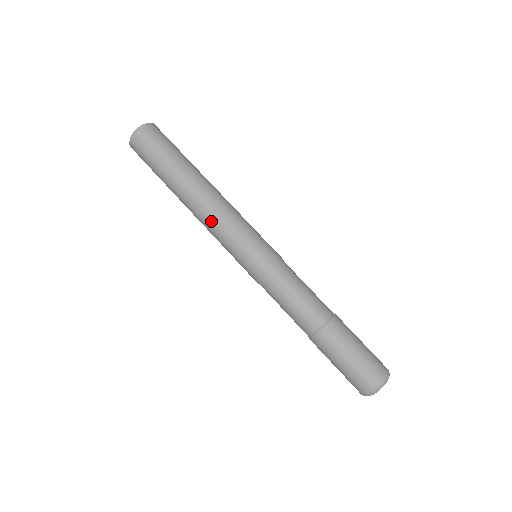
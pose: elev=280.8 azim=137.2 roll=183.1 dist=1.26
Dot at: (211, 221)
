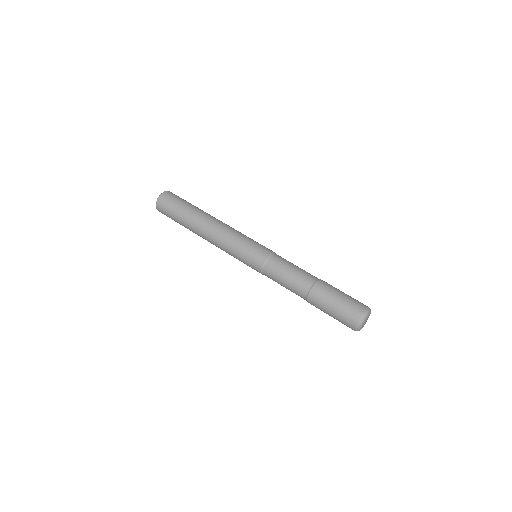
Dot at: (218, 245)
